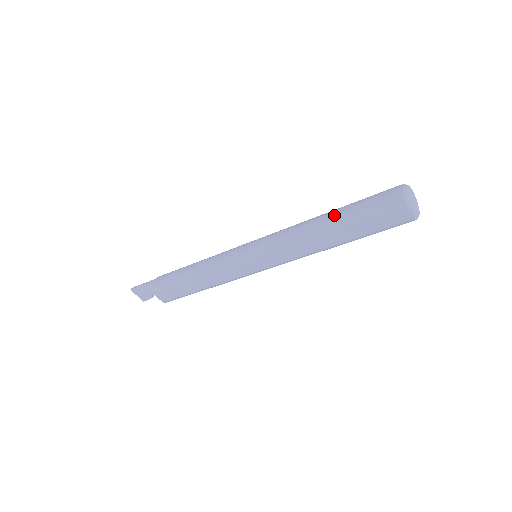
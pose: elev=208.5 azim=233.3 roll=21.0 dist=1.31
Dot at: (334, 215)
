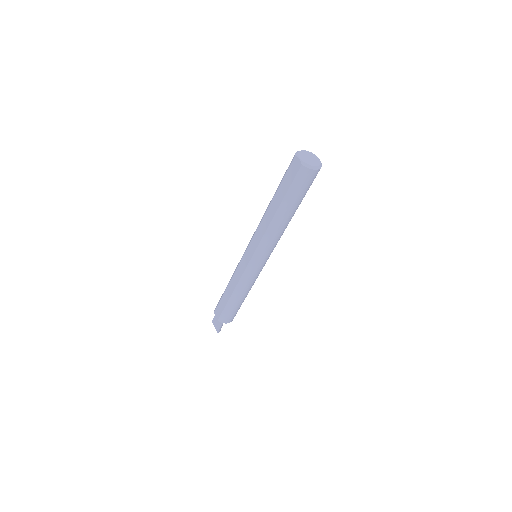
Dot at: occluded
